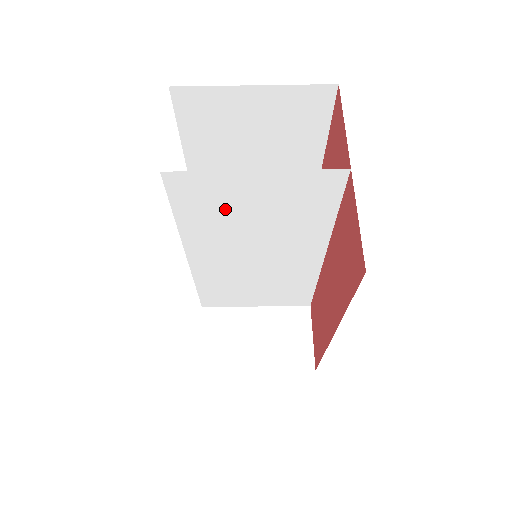
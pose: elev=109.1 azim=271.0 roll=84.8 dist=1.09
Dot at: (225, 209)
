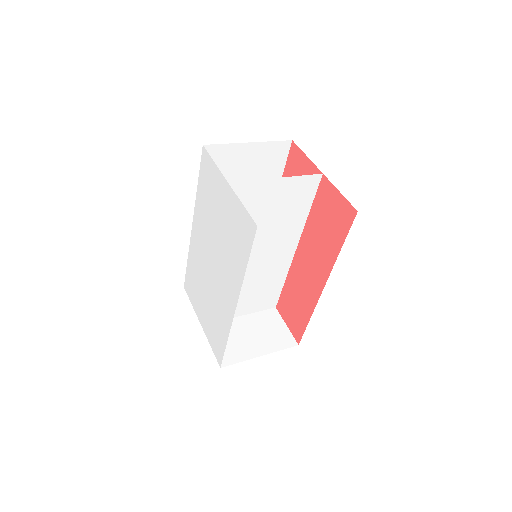
Dot at: (252, 212)
